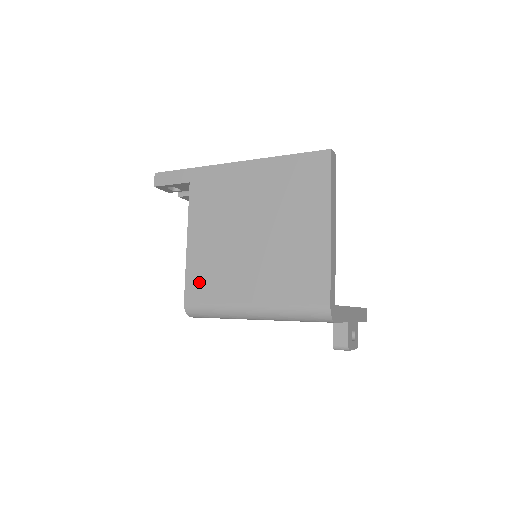
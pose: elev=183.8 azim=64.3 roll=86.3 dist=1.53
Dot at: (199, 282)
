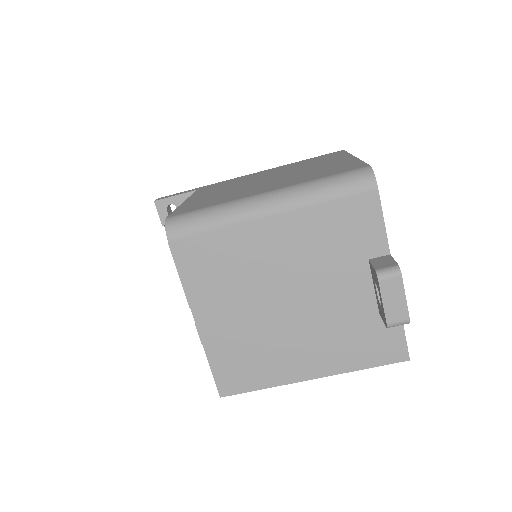
Dot at: (193, 206)
